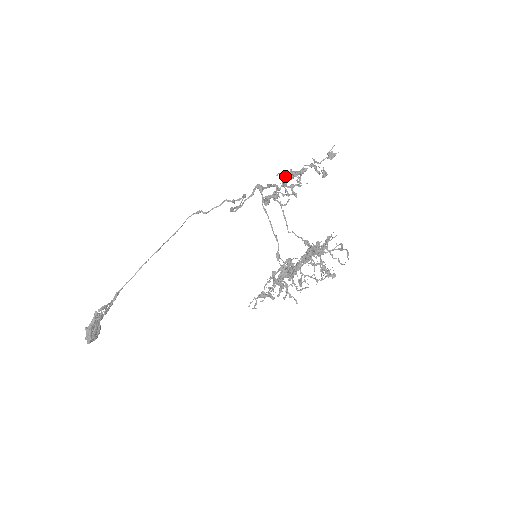
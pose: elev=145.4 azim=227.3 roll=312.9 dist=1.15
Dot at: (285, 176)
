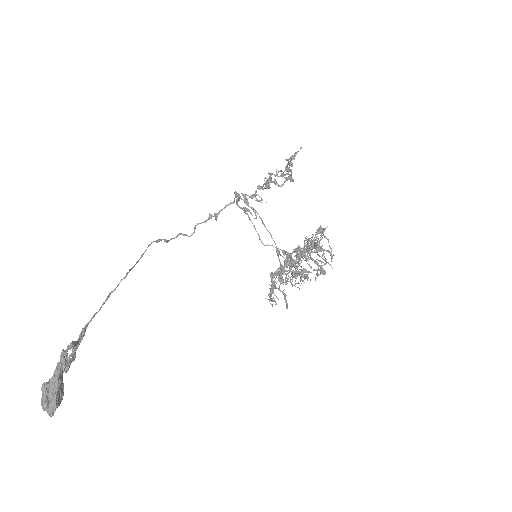
Dot at: occluded
